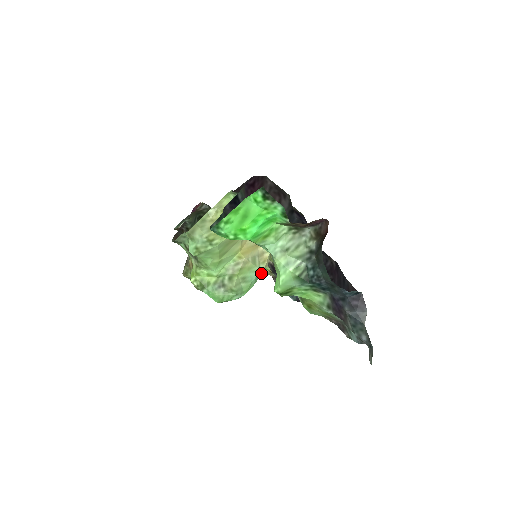
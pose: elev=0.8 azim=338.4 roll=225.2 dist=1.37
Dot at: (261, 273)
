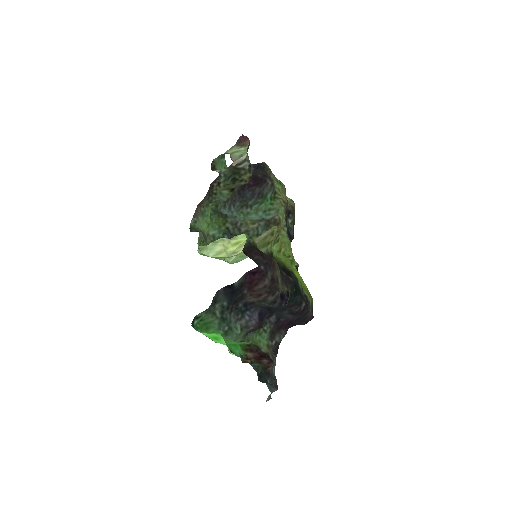
Dot at: occluded
